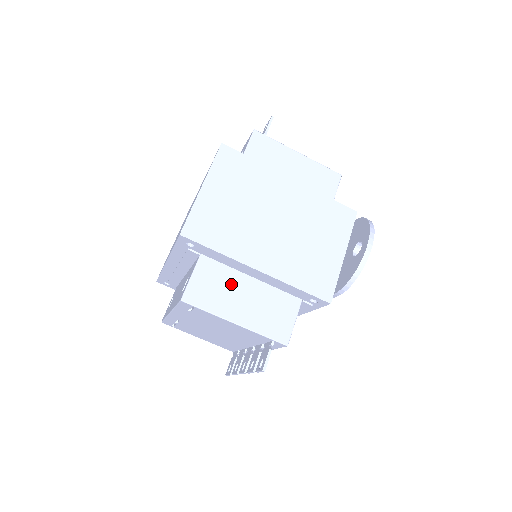
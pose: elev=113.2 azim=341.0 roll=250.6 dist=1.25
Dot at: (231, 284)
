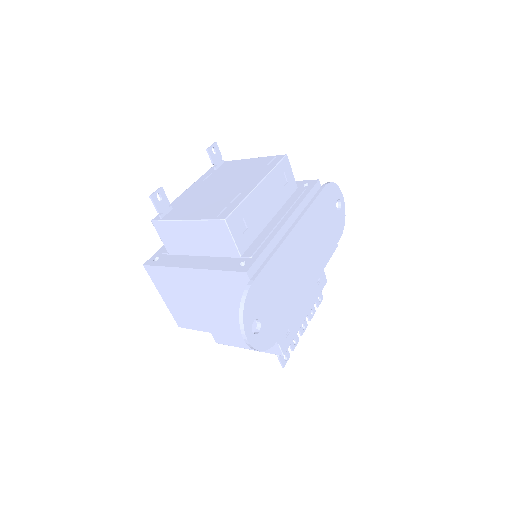
Dot at: occluded
